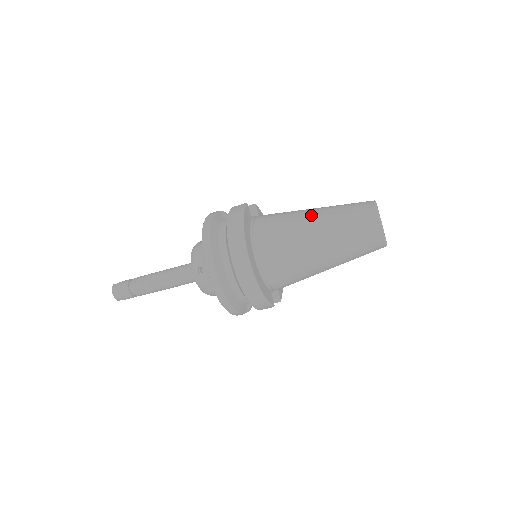
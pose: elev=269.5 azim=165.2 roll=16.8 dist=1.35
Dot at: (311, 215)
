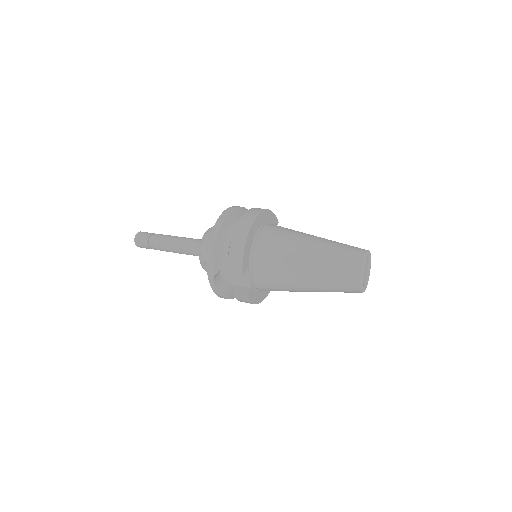
Dot at: occluded
